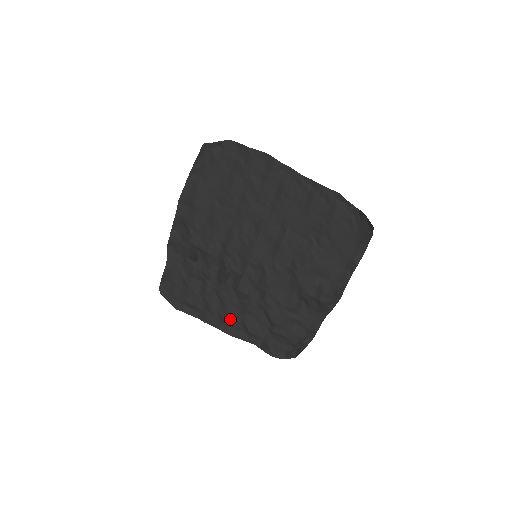
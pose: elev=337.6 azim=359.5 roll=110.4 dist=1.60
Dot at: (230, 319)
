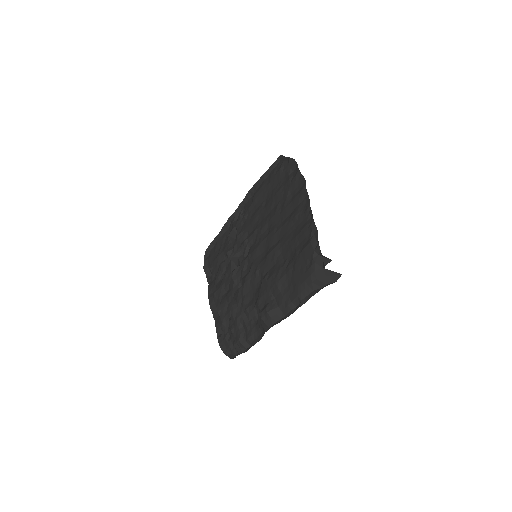
Dot at: (217, 295)
